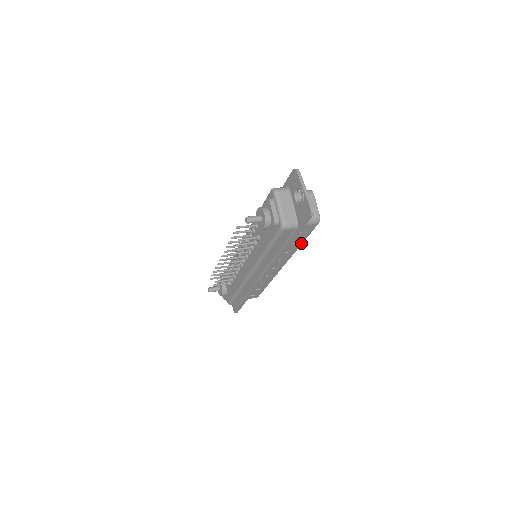
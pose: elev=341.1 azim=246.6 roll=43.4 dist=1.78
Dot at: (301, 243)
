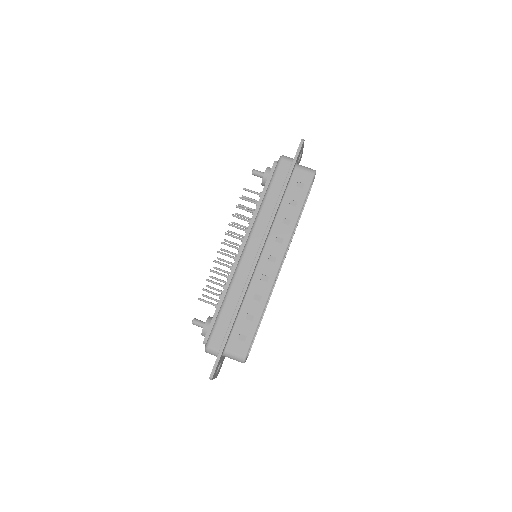
Dot at: occluded
